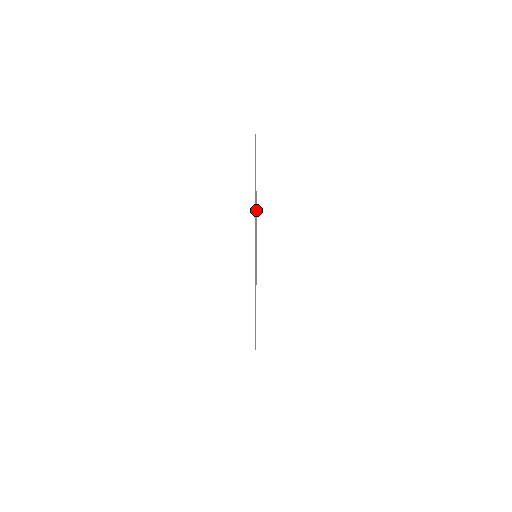
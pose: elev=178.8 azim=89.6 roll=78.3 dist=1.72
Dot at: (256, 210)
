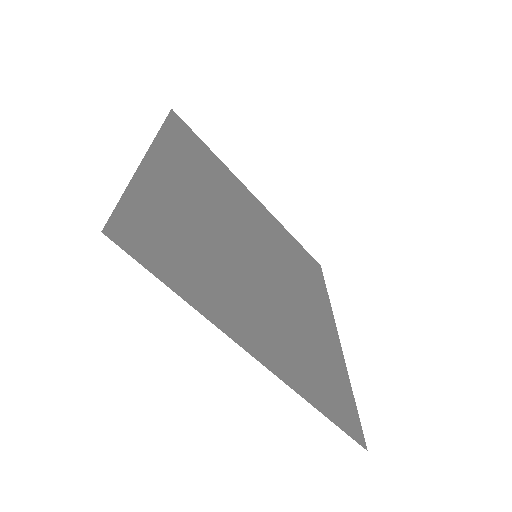
Dot at: (311, 267)
